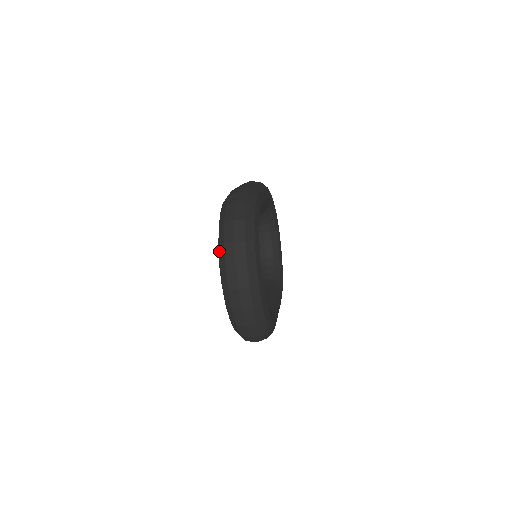
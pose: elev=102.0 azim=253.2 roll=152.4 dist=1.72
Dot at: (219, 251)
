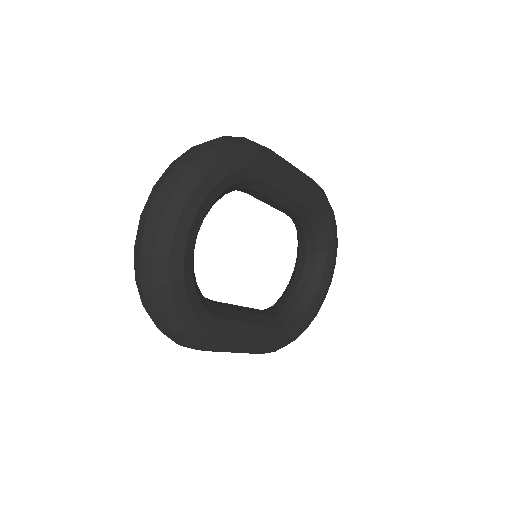
Dot at: occluded
